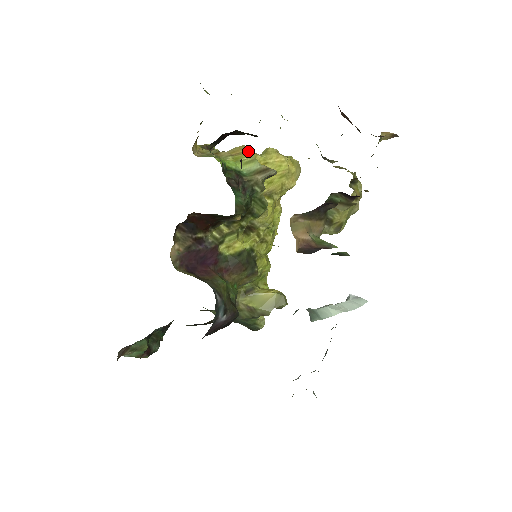
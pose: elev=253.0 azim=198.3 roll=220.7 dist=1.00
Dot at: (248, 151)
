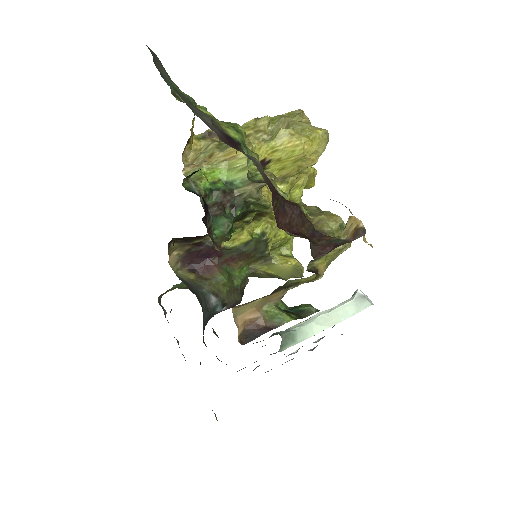
Dot at: occluded
